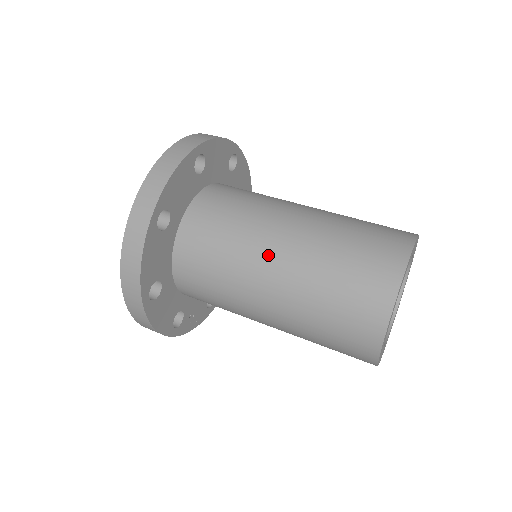
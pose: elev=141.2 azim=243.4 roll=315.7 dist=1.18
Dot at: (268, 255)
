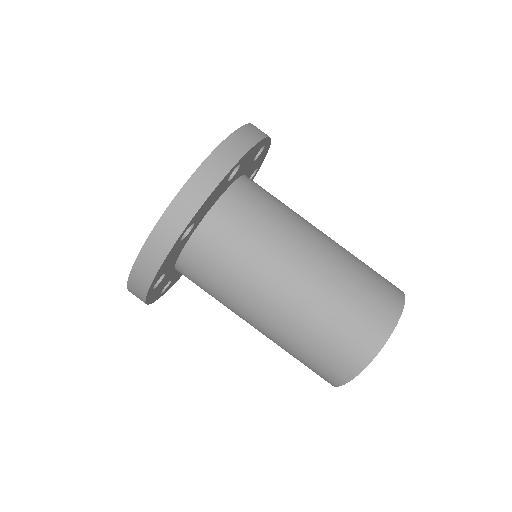
Dot at: (252, 318)
